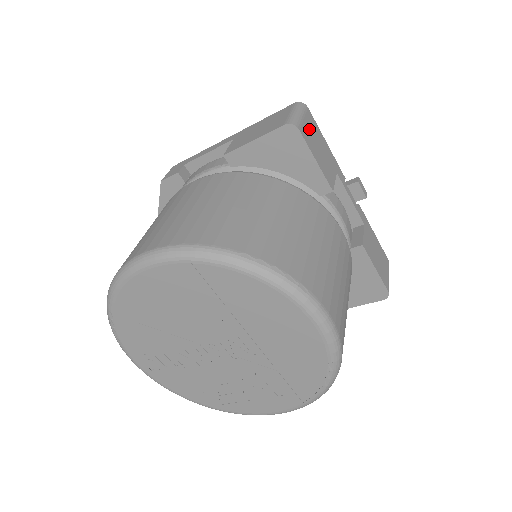
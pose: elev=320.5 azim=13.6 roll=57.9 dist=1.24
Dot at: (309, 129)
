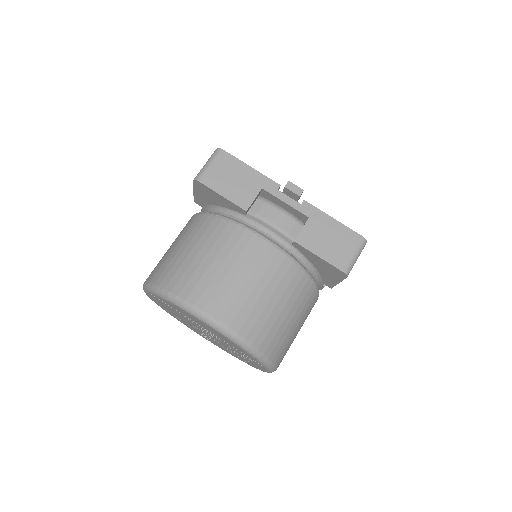
Dot at: (219, 171)
